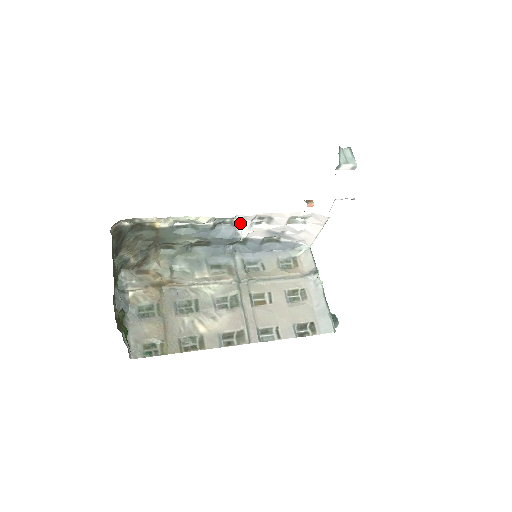
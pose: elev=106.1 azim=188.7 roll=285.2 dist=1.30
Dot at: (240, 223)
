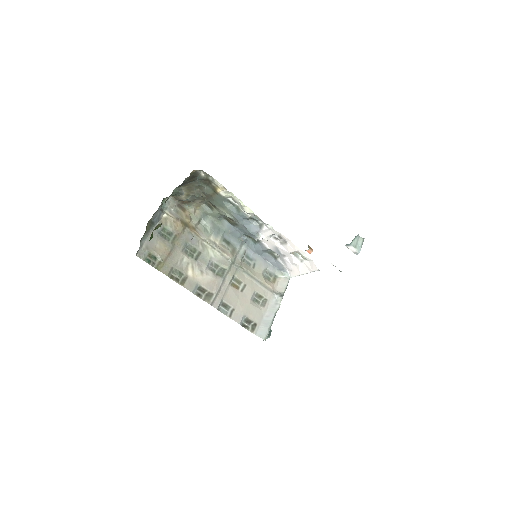
Dot at: (266, 230)
